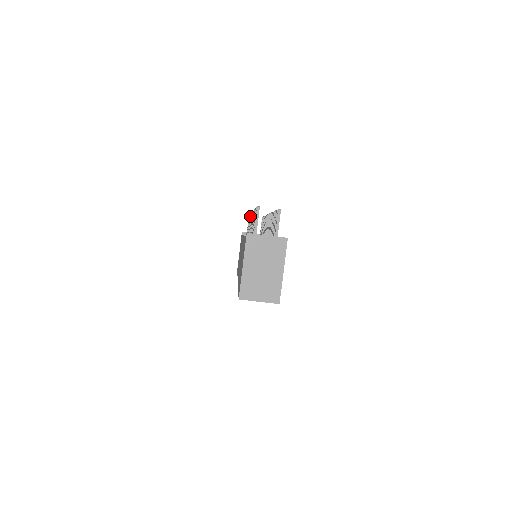
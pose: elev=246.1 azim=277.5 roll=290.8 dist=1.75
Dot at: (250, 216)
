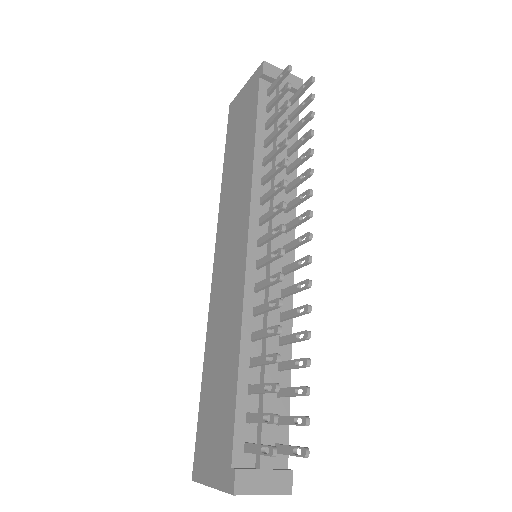
Dot at: (281, 166)
